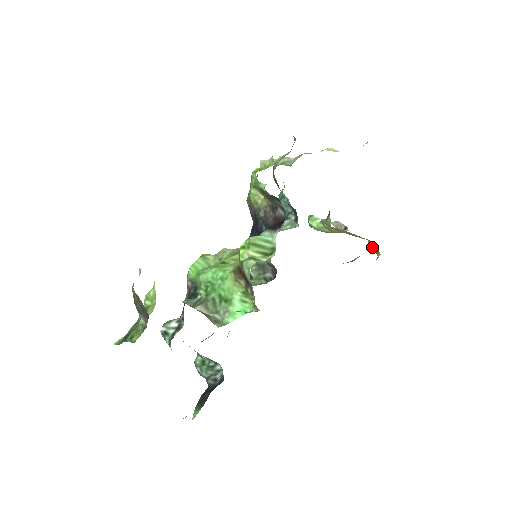
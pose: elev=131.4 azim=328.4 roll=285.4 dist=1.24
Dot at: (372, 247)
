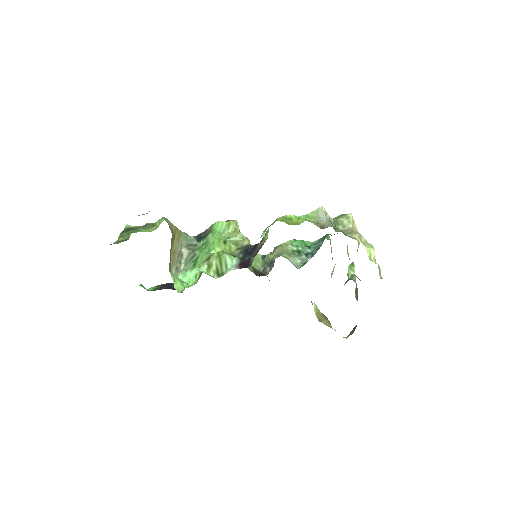
Dot at: (354, 328)
